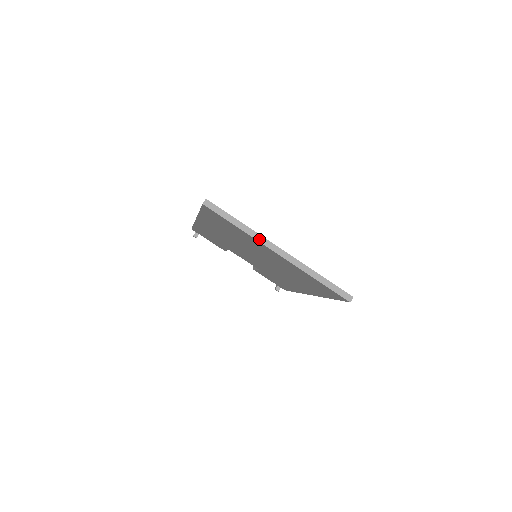
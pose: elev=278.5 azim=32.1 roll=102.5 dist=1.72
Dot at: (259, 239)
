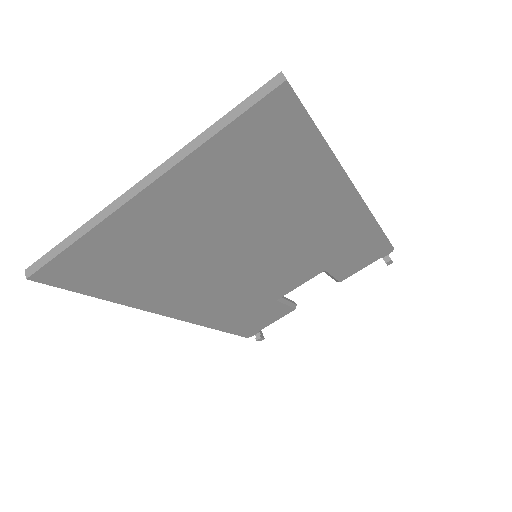
Dot at: (108, 213)
